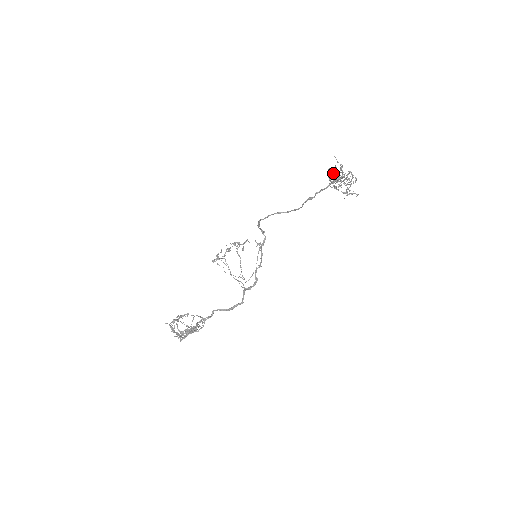
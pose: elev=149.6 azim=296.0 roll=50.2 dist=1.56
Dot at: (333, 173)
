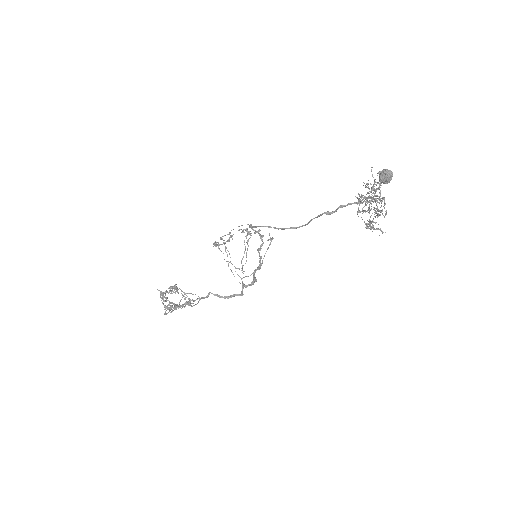
Dot at: (386, 178)
